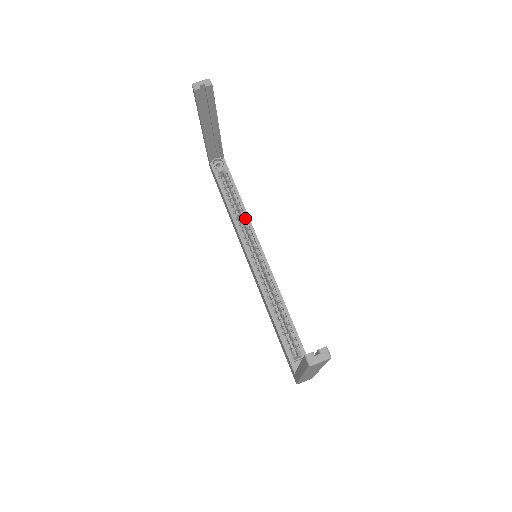
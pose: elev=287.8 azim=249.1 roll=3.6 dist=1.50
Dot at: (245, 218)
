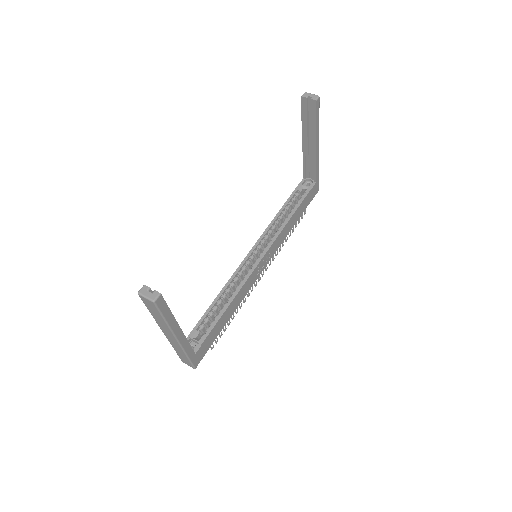
Dot at: (280, 228)
